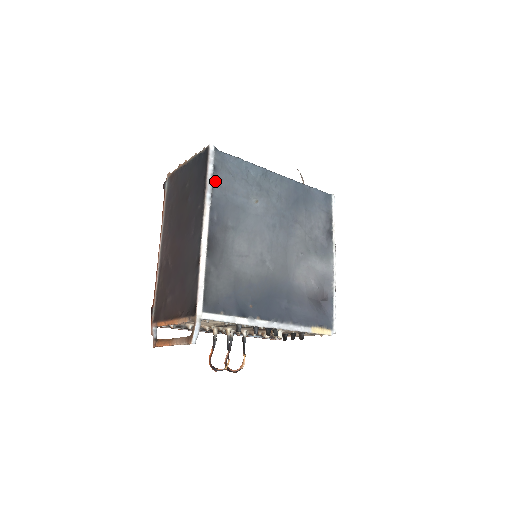
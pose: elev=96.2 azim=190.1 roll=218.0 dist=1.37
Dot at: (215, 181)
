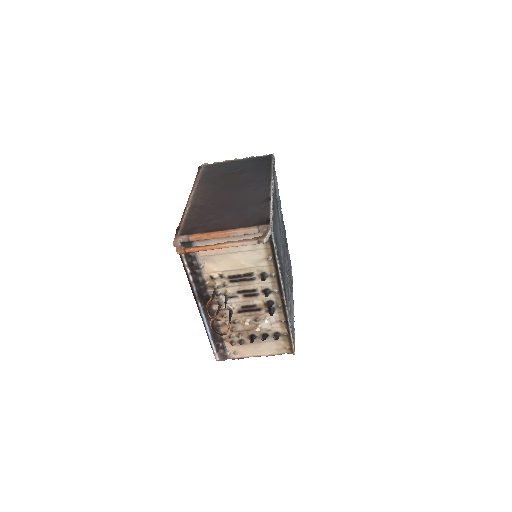
Dot at: (274, 173)
